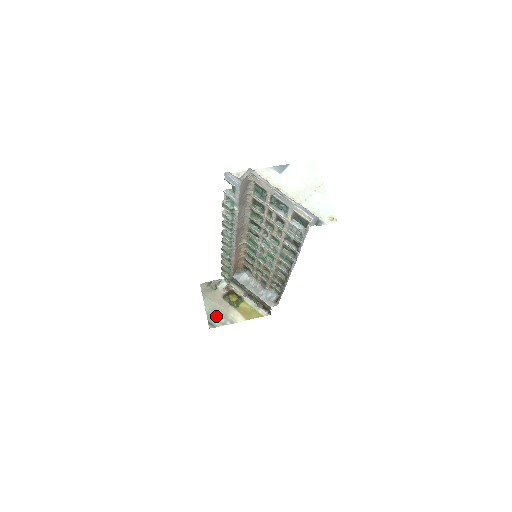
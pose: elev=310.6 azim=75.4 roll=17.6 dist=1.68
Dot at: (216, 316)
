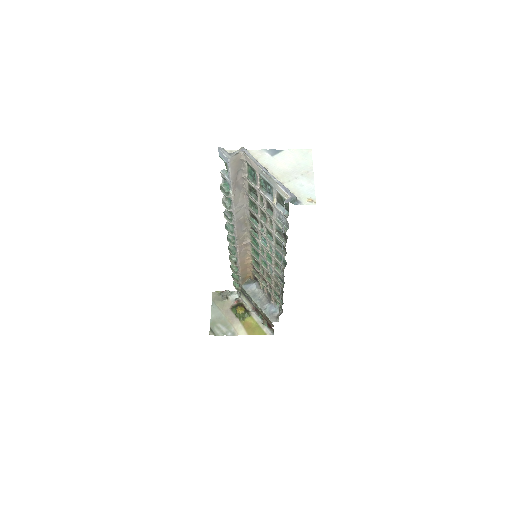
Dot at: (219, 325)
